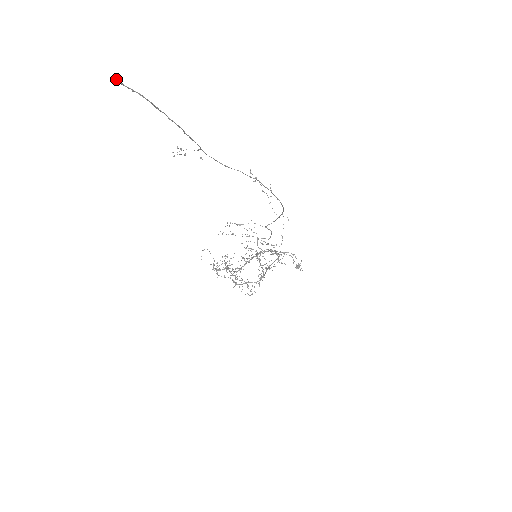
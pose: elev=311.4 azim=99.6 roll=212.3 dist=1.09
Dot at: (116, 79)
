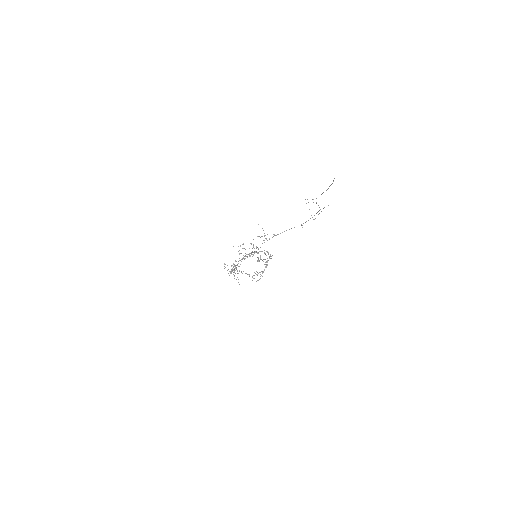
Dot at: occluded
